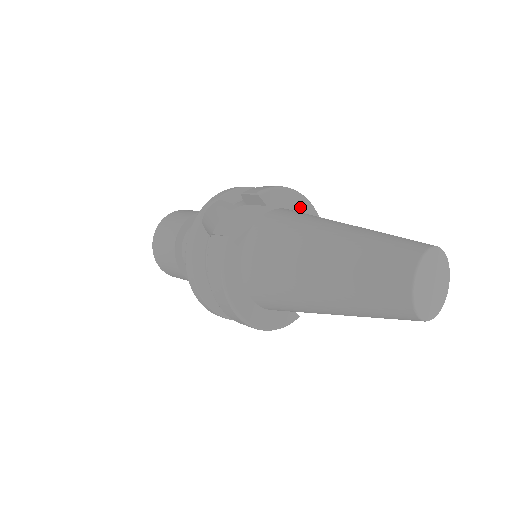
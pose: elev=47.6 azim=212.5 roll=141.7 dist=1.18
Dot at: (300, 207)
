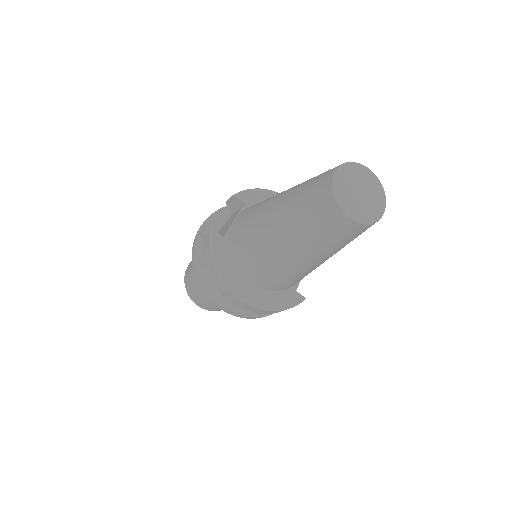
Dot at: occluded
